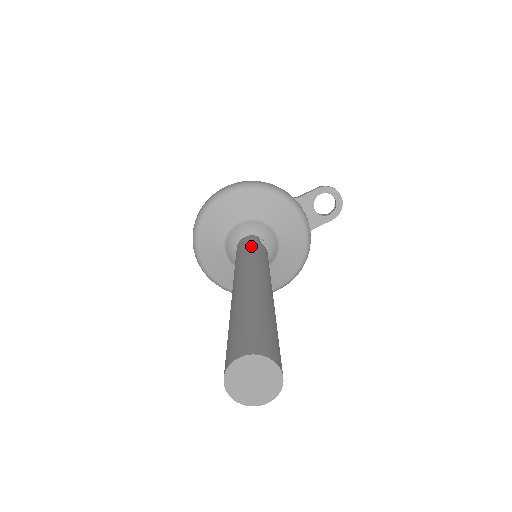
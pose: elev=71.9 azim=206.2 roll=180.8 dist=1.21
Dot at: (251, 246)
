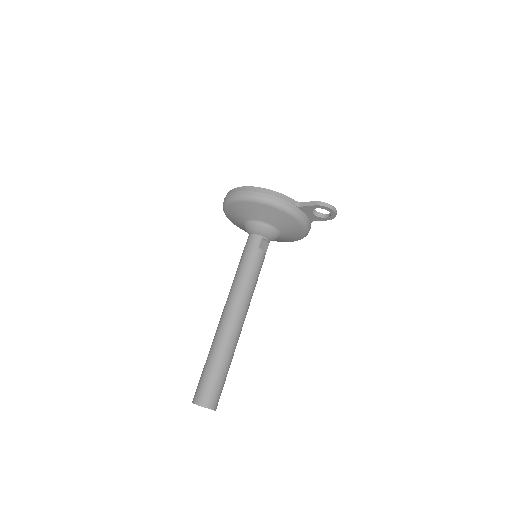
Dot at: (248, 260)
